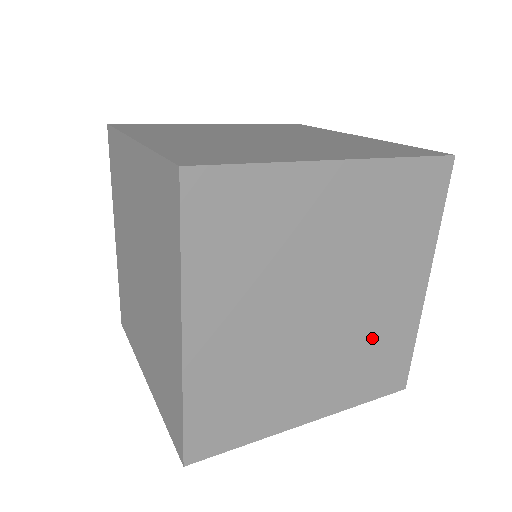
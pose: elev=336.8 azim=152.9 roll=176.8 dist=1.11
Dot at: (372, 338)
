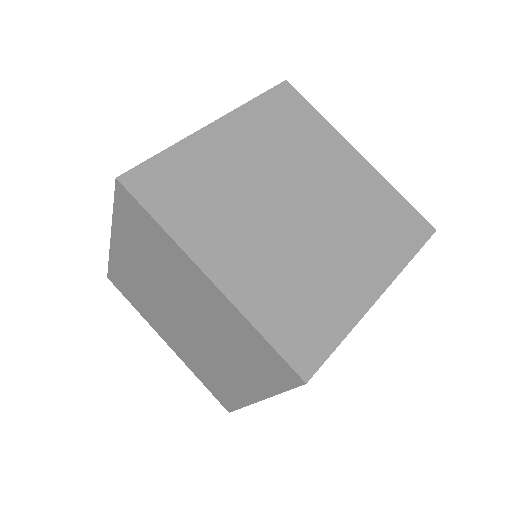
Dot at: (311, 278)
